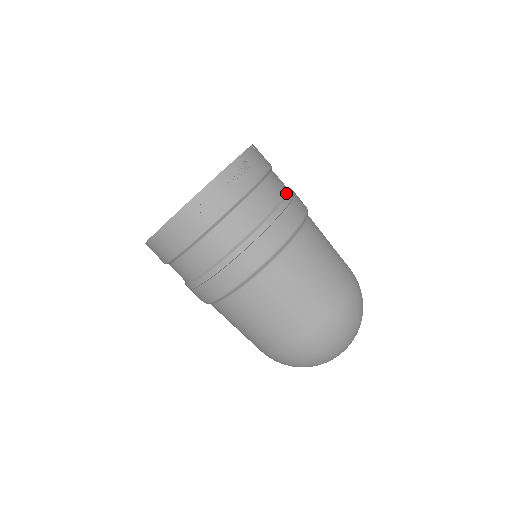
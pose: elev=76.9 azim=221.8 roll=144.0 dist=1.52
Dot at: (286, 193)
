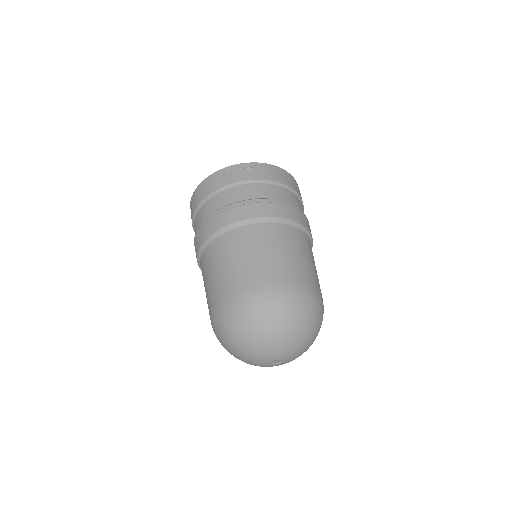
Dot at: (274, 199)
